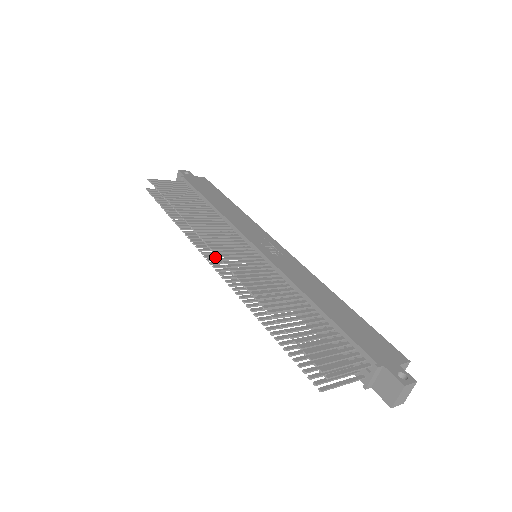
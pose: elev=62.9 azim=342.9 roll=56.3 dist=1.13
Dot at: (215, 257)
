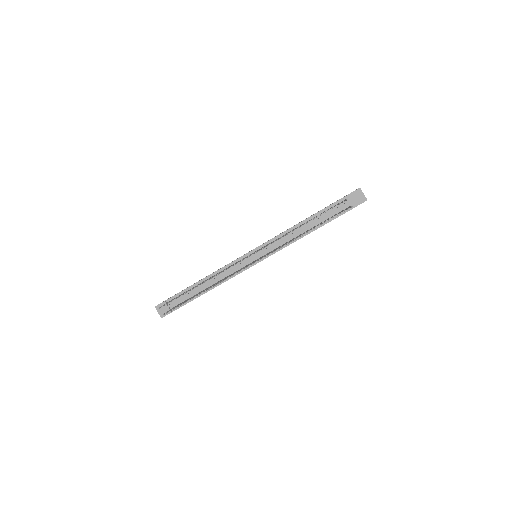
Dot at: occluded
